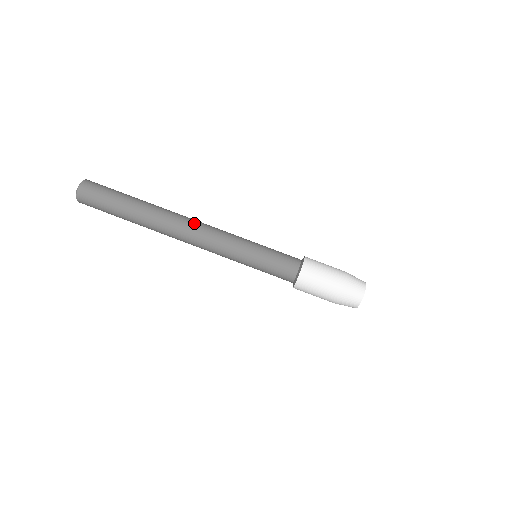
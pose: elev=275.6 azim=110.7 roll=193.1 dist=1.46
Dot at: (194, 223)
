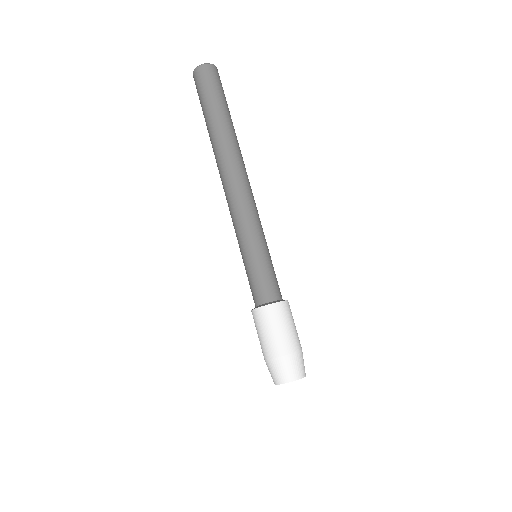
Dot at: (243, 179)
